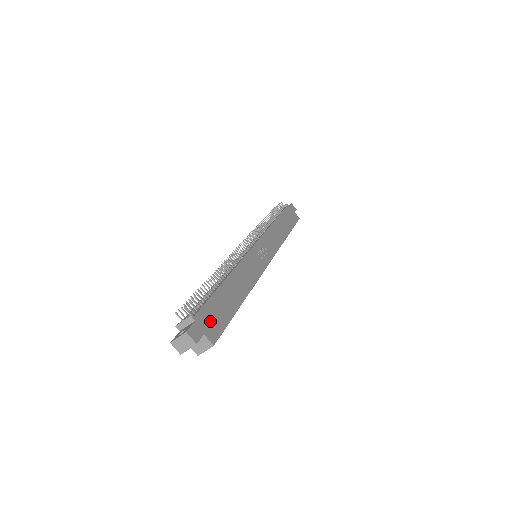
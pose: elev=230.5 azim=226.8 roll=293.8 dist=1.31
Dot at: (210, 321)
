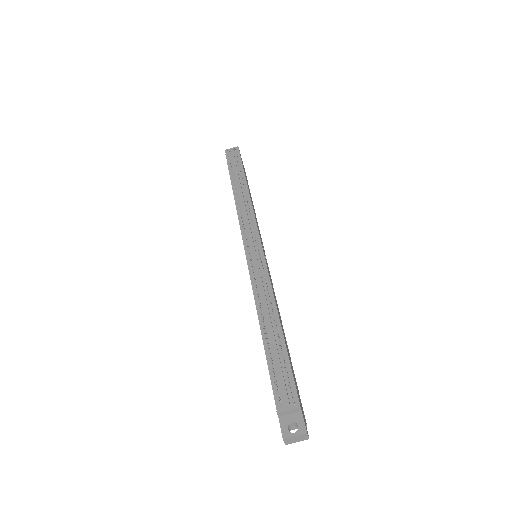
Dot at: (299, 398)
